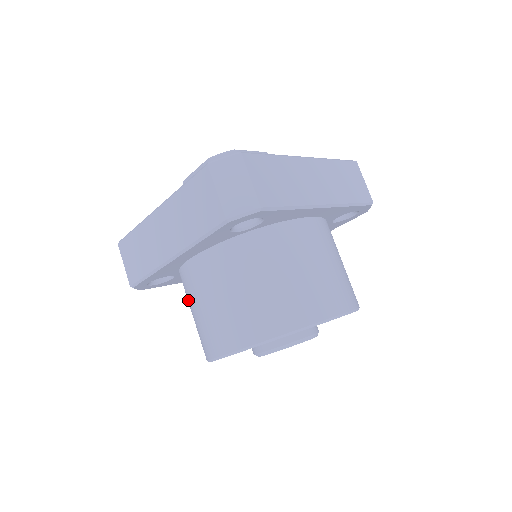
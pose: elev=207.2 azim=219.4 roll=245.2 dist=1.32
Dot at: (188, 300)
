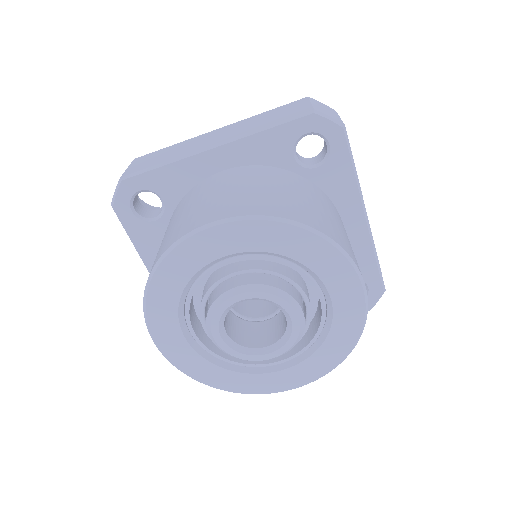
Dot at: occluded
